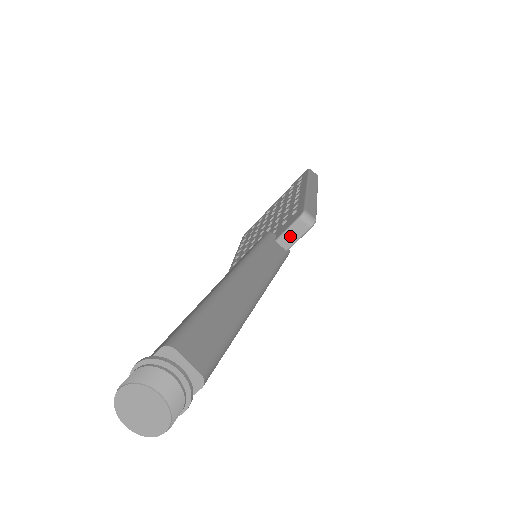
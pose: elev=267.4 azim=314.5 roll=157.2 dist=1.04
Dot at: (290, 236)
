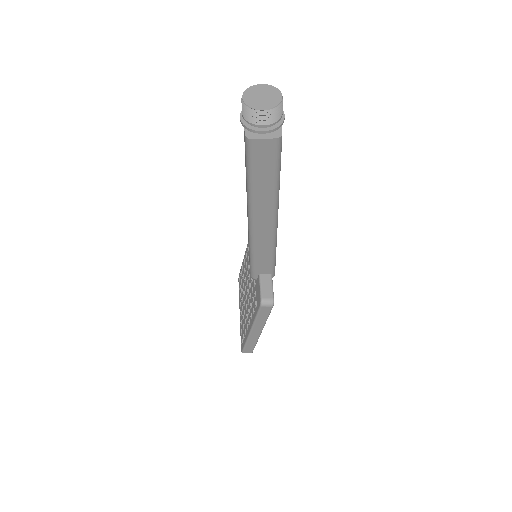
Dot at: occluded
